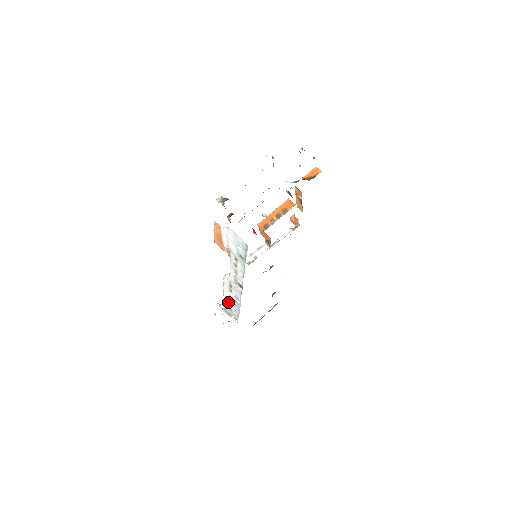
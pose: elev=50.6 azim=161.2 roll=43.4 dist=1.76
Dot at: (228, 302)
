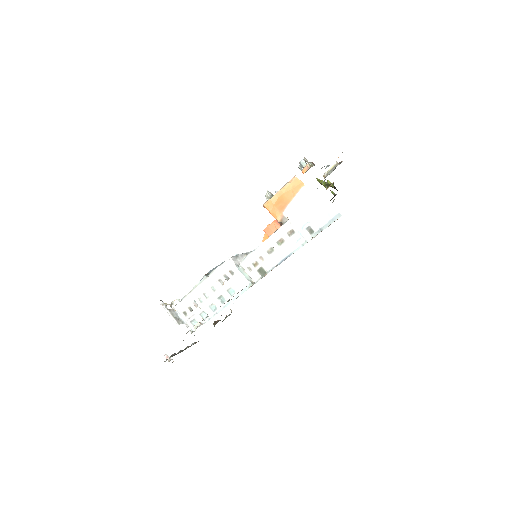
Dot at: (195, 299)
